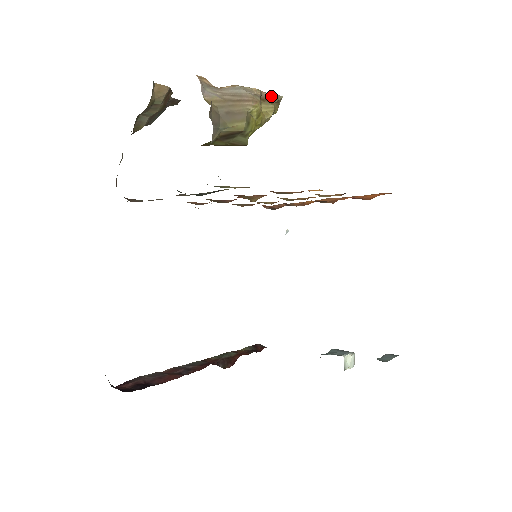
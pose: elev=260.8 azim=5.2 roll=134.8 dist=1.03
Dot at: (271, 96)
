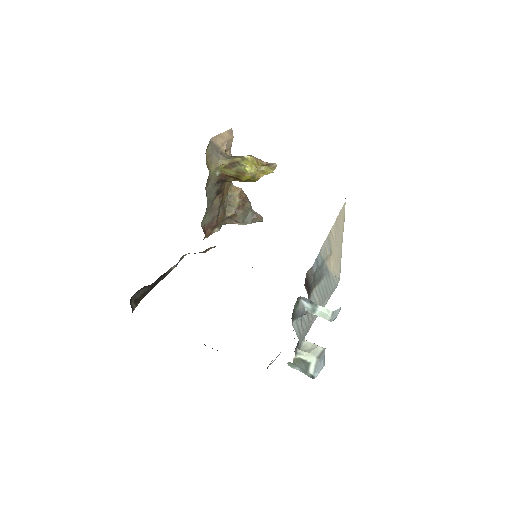
Dot at: (269, 163)
